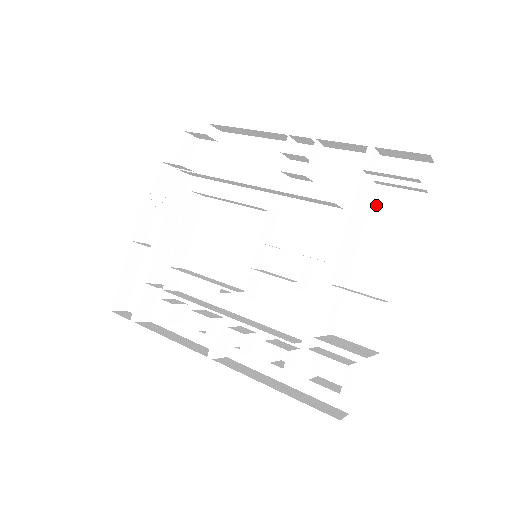
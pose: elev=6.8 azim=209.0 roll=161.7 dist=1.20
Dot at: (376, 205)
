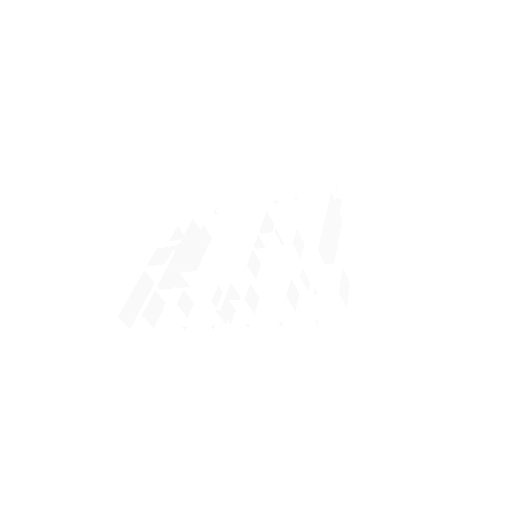
Dot at: (344, 230)
